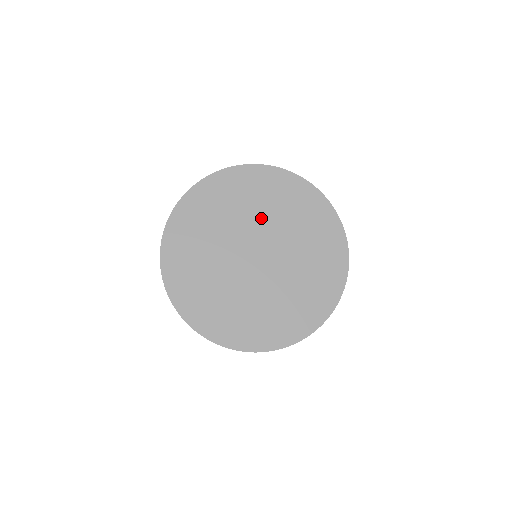
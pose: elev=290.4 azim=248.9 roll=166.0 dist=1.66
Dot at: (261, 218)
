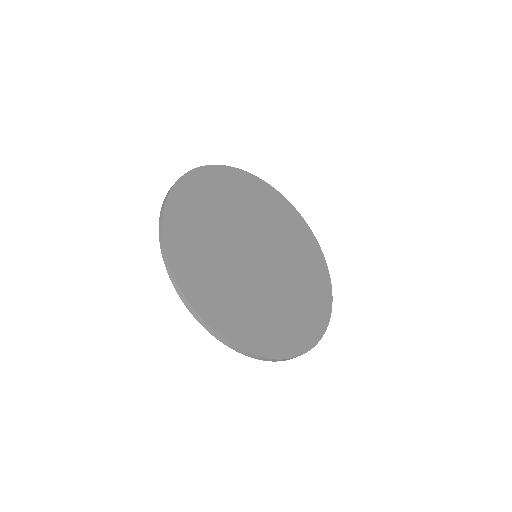
Dot at: (250, 218)
